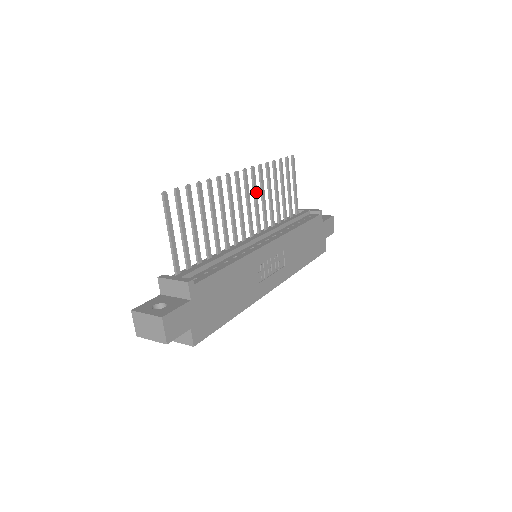
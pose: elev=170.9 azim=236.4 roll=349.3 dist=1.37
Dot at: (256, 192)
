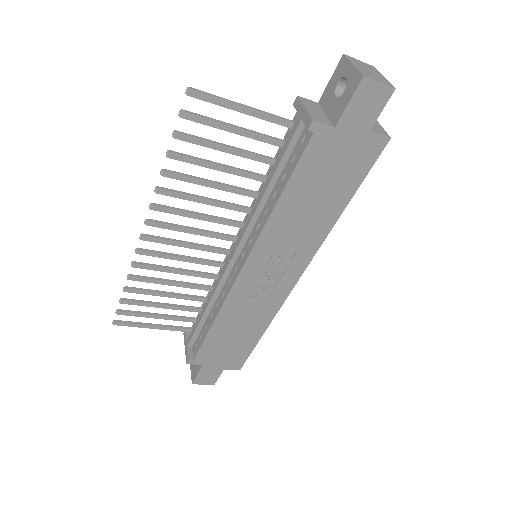
Dot at: (187, 213)
